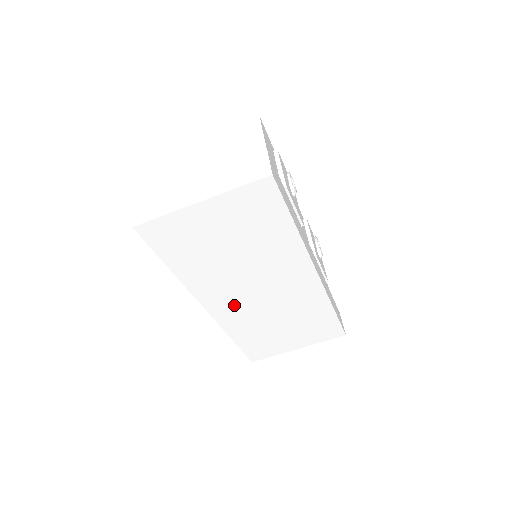
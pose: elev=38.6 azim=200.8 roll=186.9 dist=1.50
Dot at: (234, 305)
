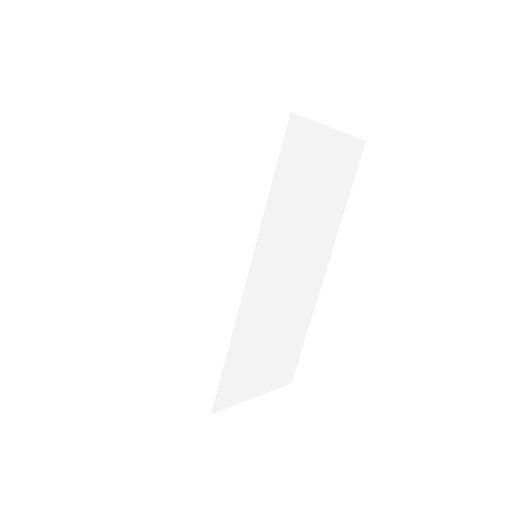
Dot at: (267, 284)
